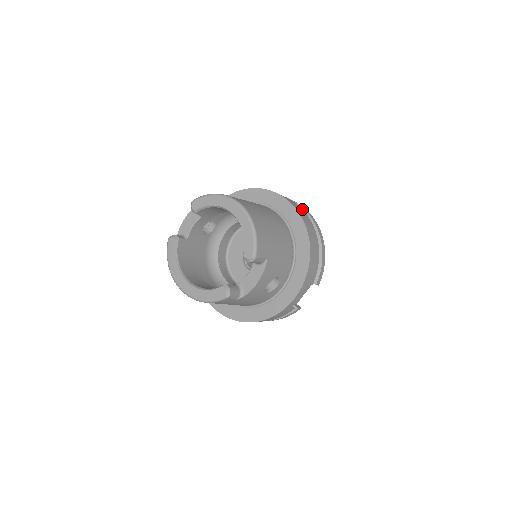
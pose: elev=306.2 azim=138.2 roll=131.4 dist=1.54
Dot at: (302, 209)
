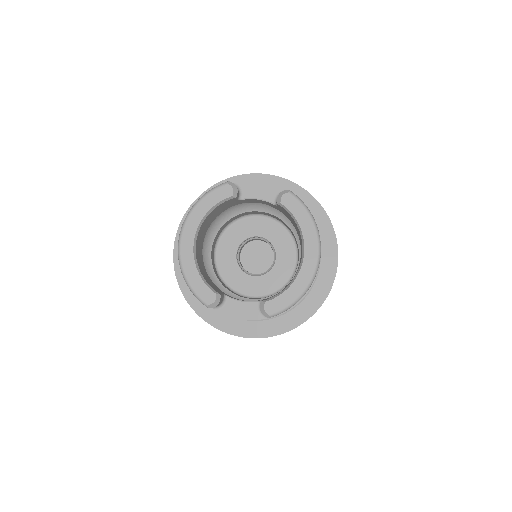
Dot at: occluded
